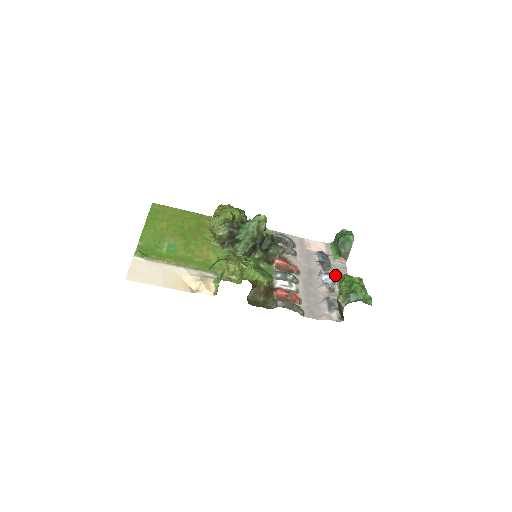
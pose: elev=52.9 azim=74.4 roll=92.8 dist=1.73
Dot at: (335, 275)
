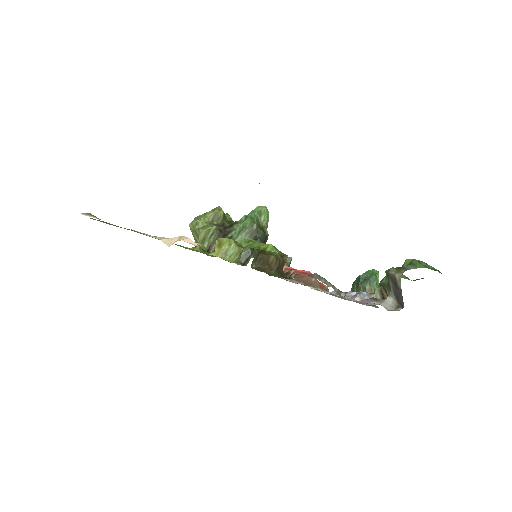
Dot at: occluded
